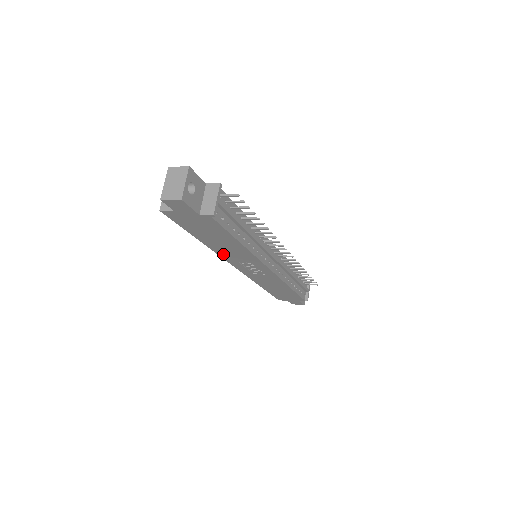
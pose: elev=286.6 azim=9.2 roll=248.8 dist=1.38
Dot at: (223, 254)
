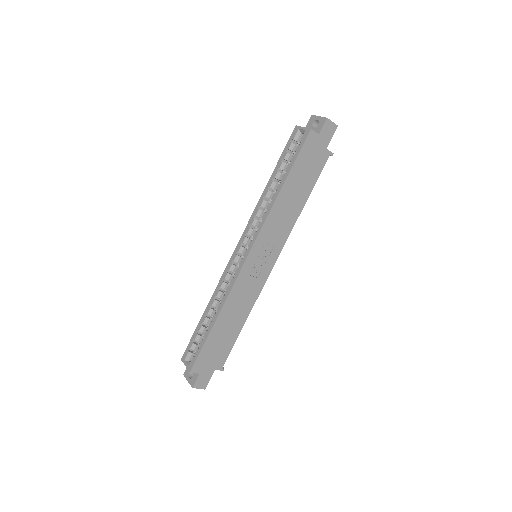
Dot at: (271, 220)
